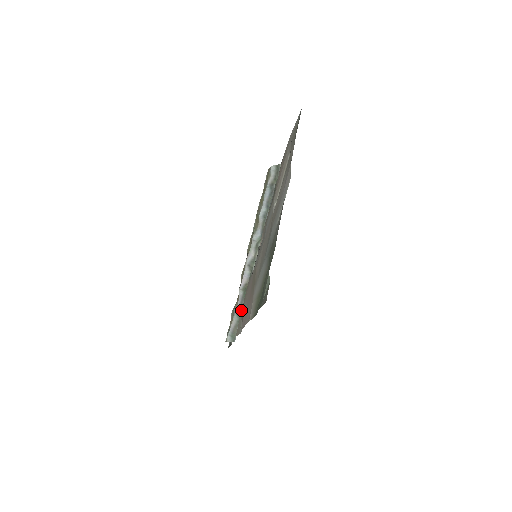
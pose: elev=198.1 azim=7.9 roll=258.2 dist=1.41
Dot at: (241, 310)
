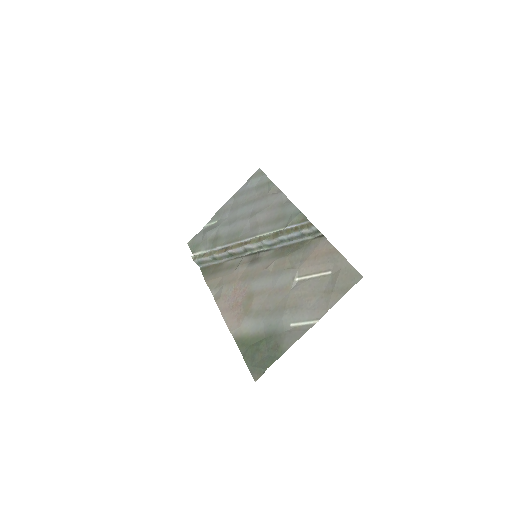
Dot at: (218, 259)
